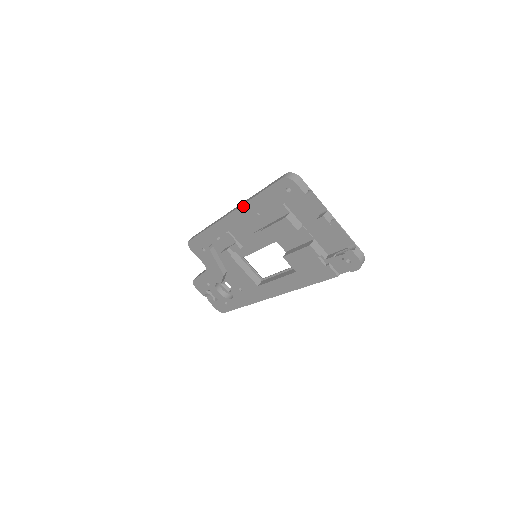
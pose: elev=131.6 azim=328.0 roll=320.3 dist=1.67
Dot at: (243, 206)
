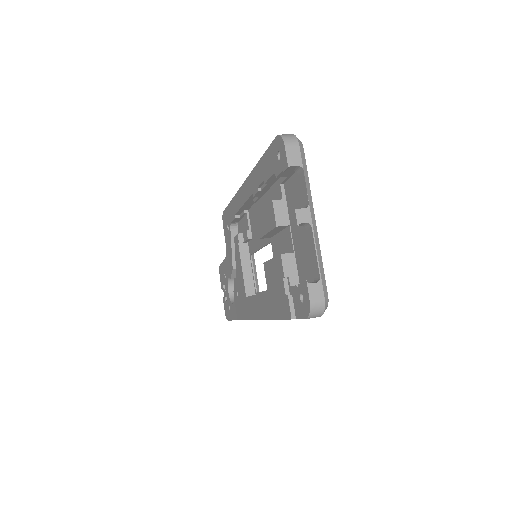
Dot at: (252, 173)
